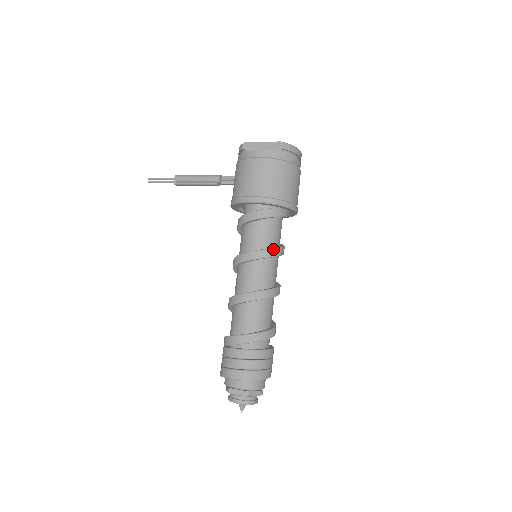
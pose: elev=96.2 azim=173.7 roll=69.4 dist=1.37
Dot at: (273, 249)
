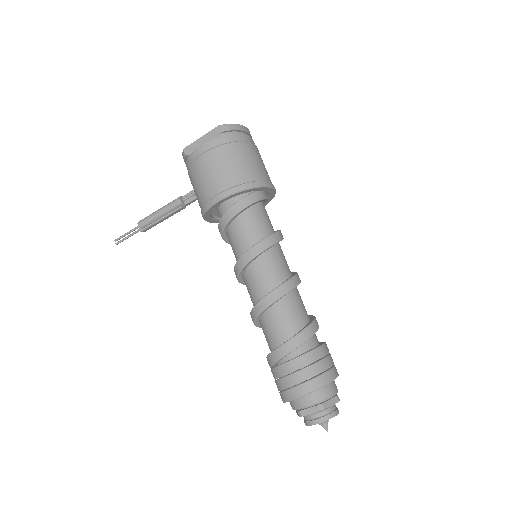
Dot at: (268, 237)
